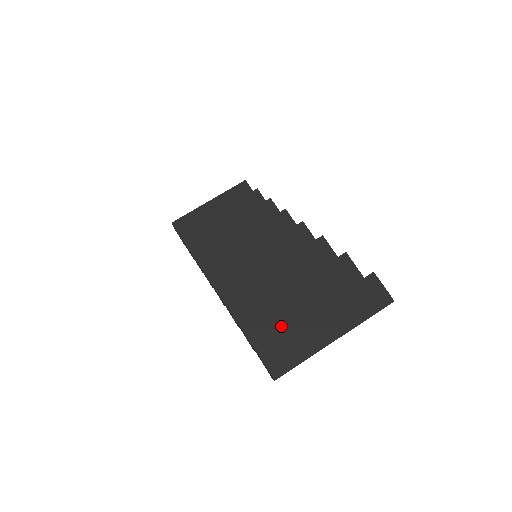
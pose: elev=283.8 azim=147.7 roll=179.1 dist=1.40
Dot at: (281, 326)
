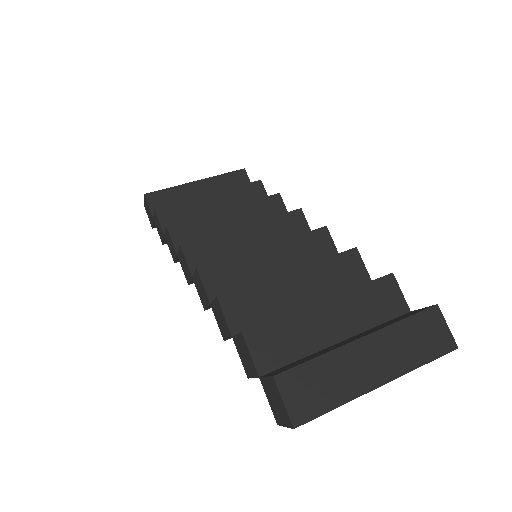
Dot at: (300, 351)
